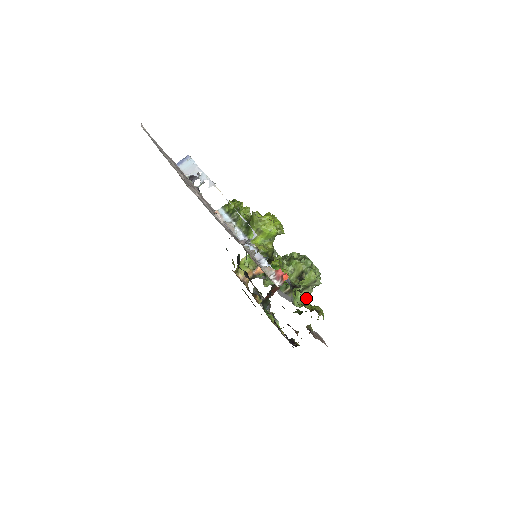
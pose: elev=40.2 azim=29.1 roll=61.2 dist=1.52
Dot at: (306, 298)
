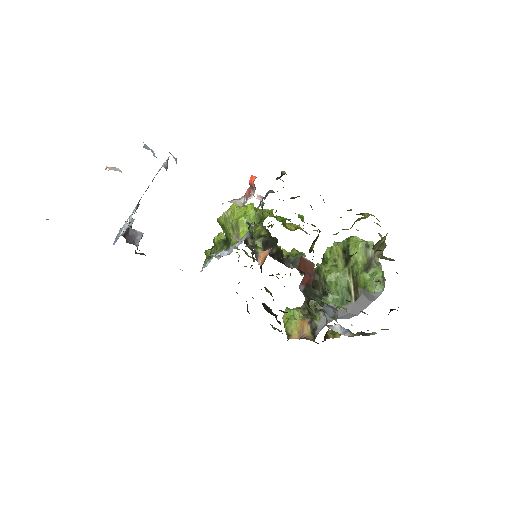
Dot at: (377, 273)
